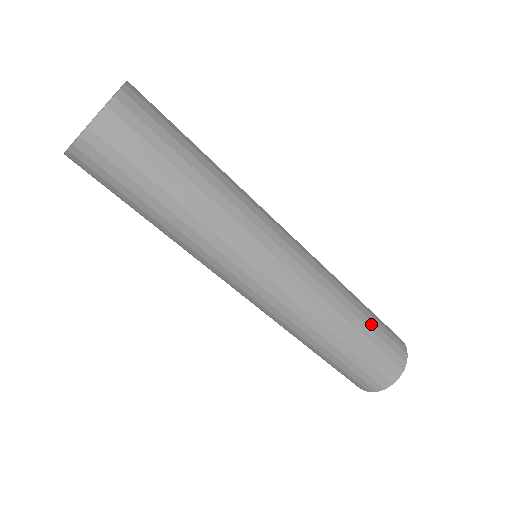
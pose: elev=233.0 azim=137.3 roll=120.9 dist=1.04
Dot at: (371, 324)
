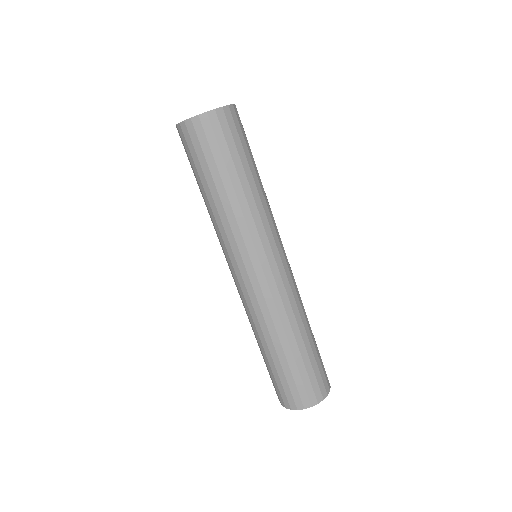
Dot at: (306, 355)
